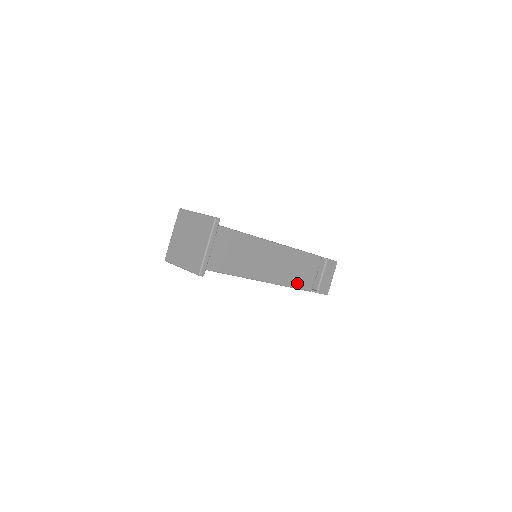
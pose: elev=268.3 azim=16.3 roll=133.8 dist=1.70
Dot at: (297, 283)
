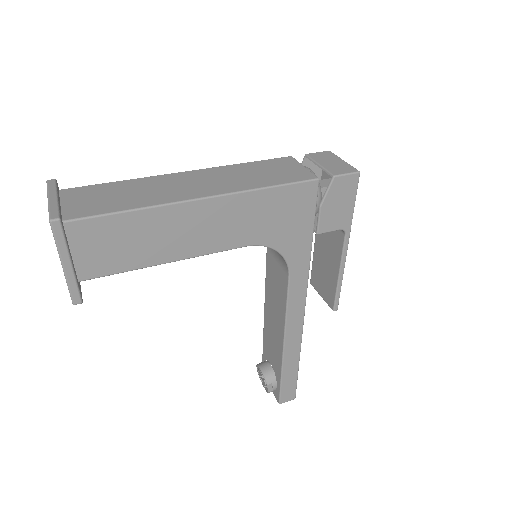
Dot at: (276, 182)
